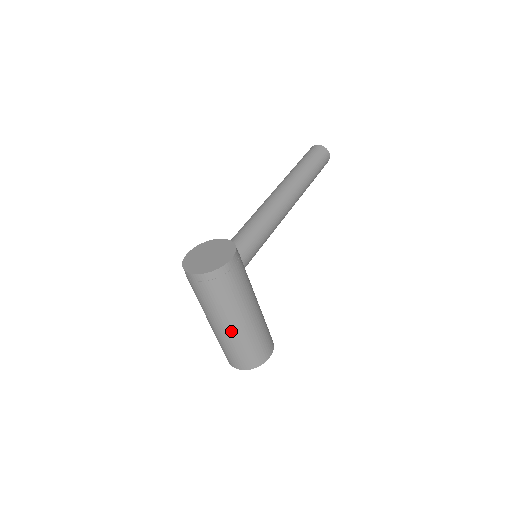
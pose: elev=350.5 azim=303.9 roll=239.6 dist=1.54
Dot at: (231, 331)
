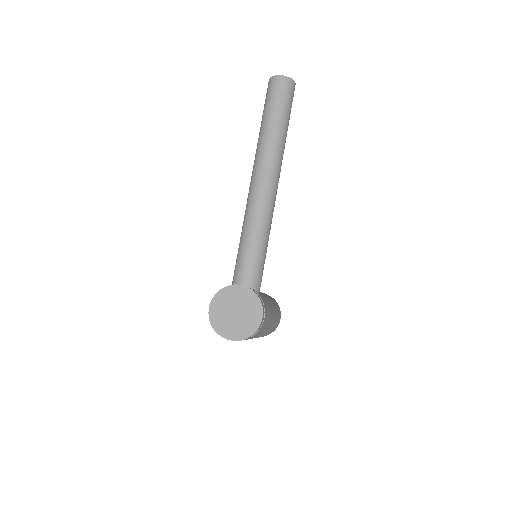
Dot at: (257, 337)
